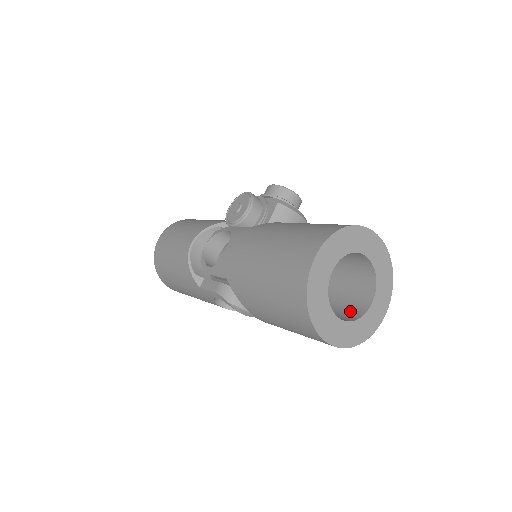
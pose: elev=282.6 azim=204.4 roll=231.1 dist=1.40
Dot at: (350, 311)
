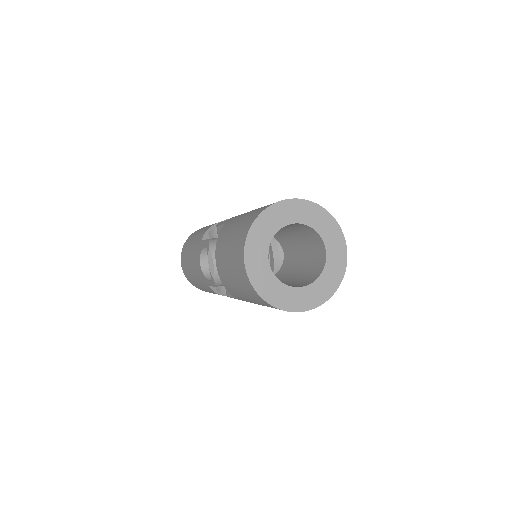
Dot at: occluded
